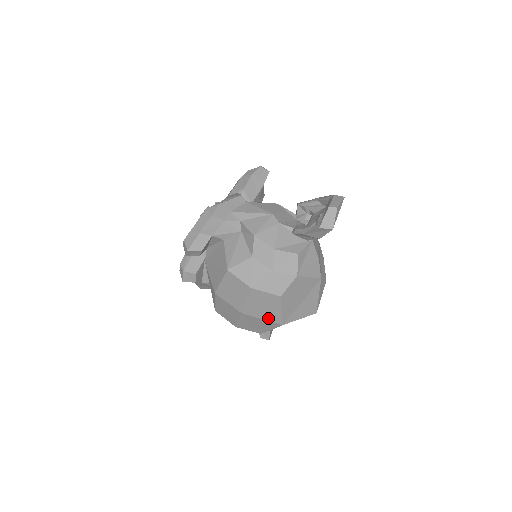
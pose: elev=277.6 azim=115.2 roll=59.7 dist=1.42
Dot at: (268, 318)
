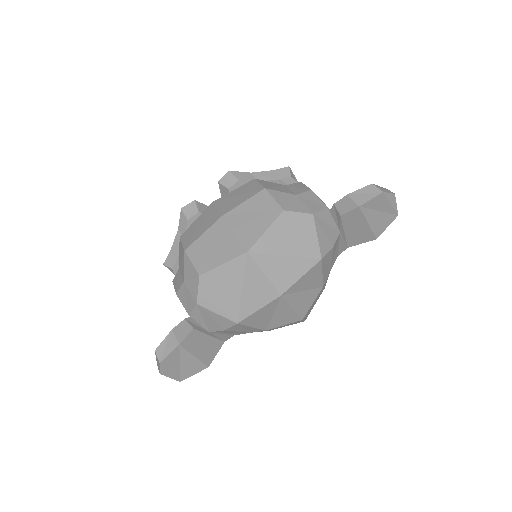
Dot at: (242, 235)
